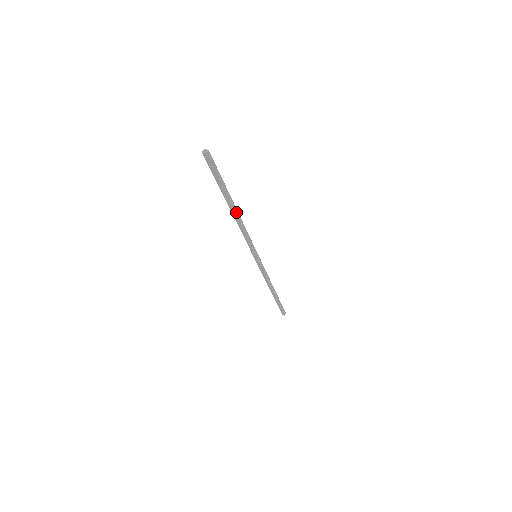
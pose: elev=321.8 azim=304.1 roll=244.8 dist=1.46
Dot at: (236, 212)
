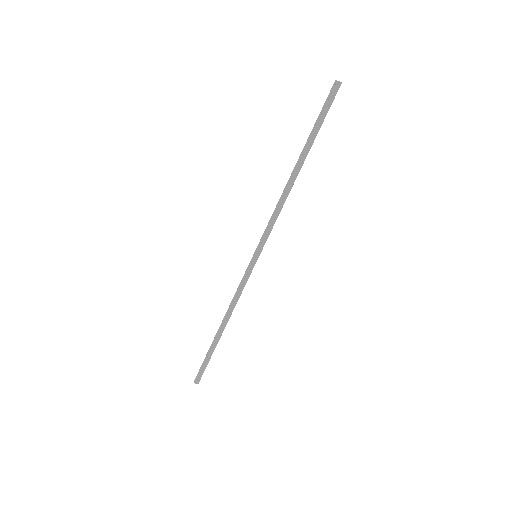
Dot at: (295, 176)
